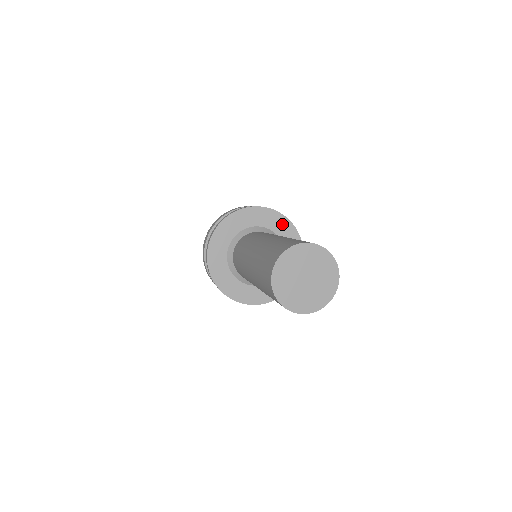
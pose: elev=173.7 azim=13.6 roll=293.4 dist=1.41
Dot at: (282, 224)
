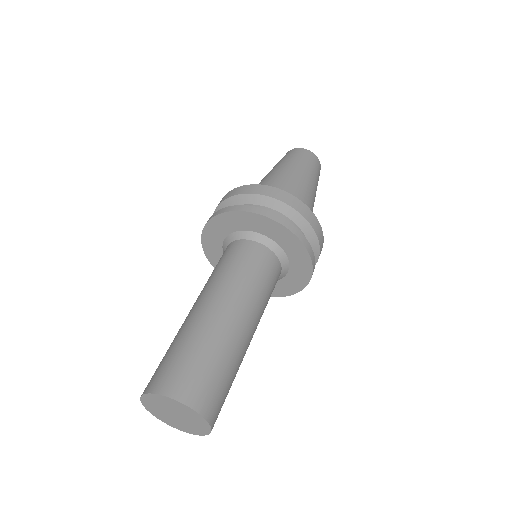
Dot at: (285, 236)
